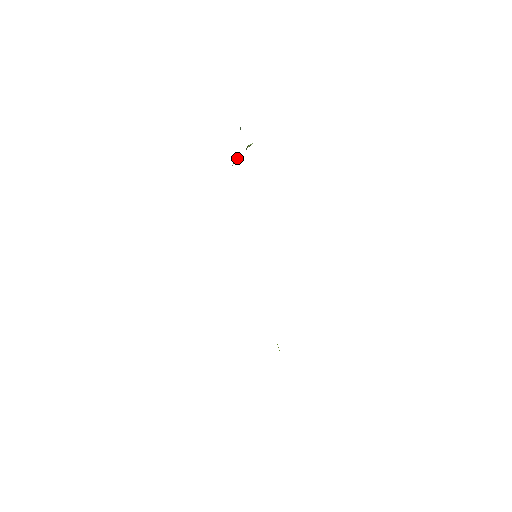
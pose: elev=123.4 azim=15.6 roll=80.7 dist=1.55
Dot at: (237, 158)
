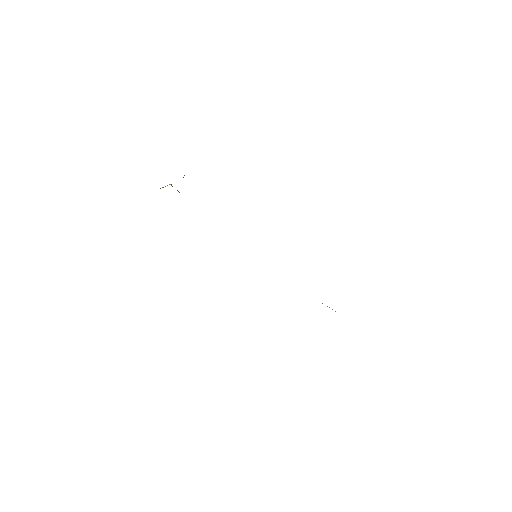
Dot at: occluded
